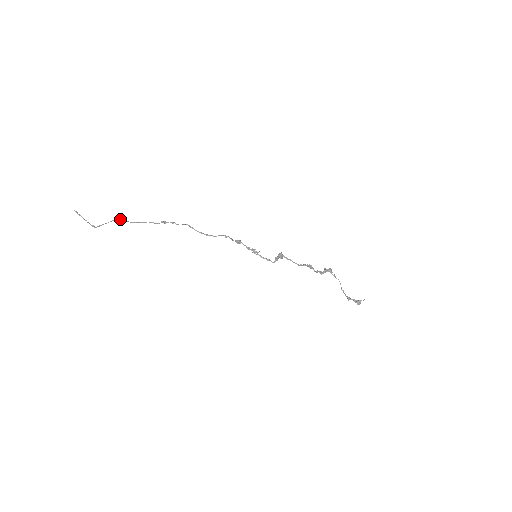
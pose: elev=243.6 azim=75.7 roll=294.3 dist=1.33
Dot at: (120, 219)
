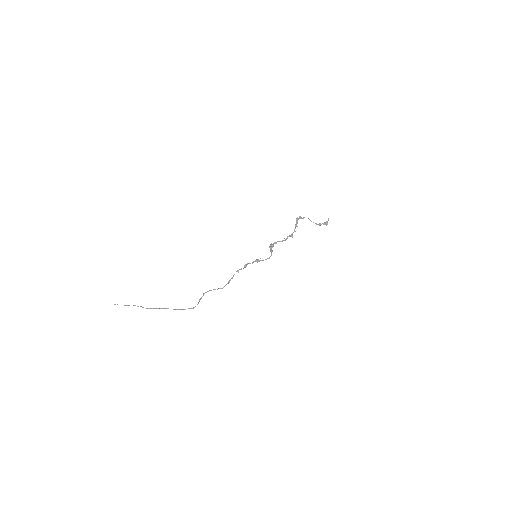
Dot at: (164, 308)
